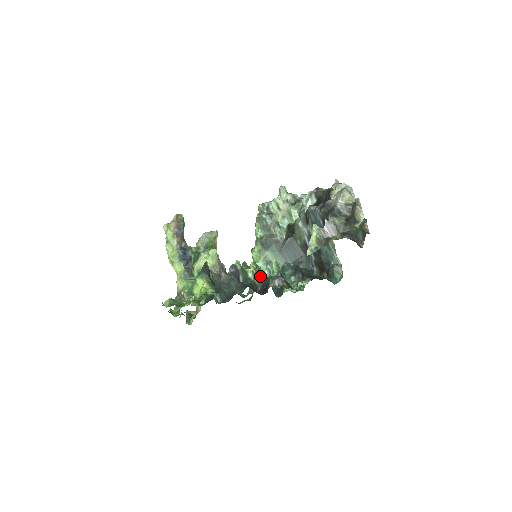
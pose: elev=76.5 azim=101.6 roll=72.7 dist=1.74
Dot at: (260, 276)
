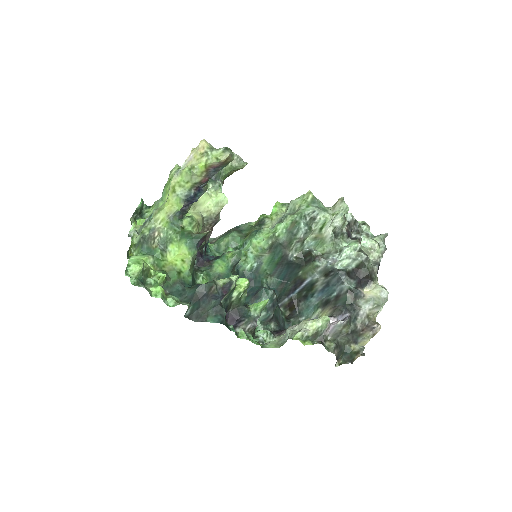
Dot at: (242, 297)
